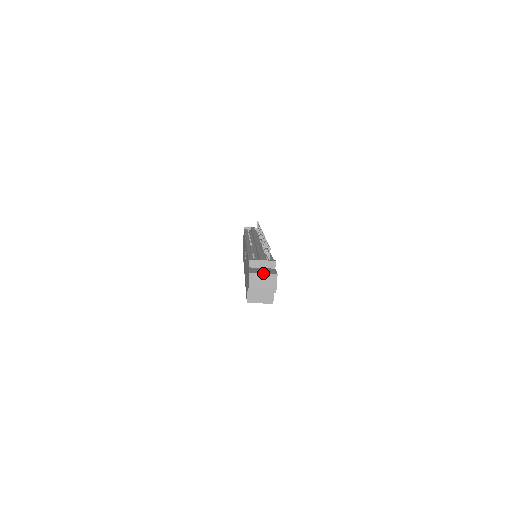
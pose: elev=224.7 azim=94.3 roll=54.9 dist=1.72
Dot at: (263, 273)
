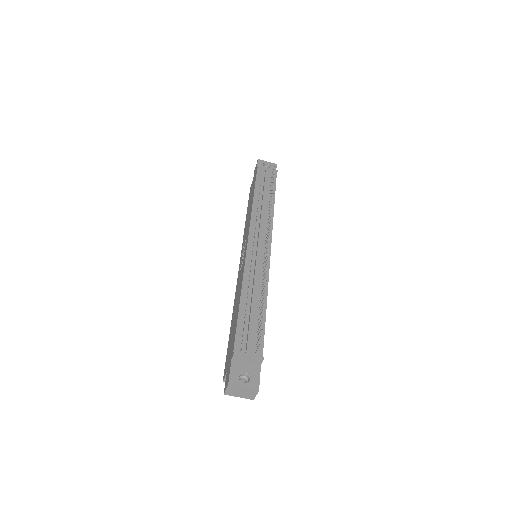
Dot at: (243, 387)
